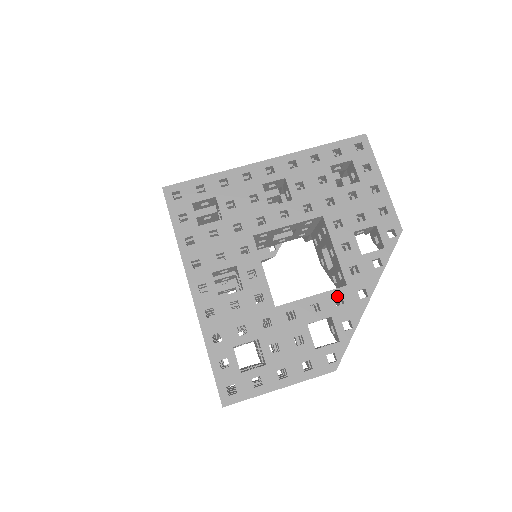
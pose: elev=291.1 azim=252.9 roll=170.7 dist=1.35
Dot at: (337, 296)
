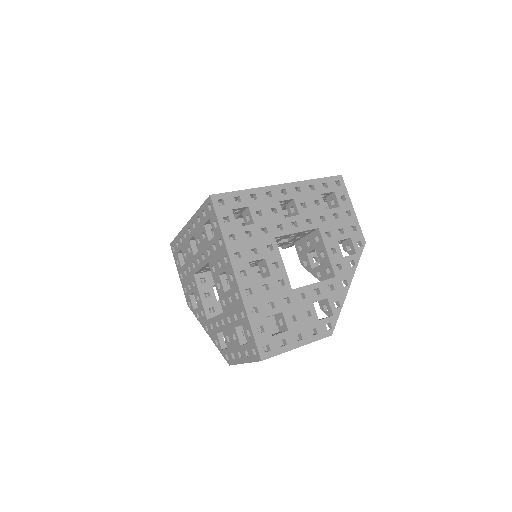
Dot at: (330, 284)
